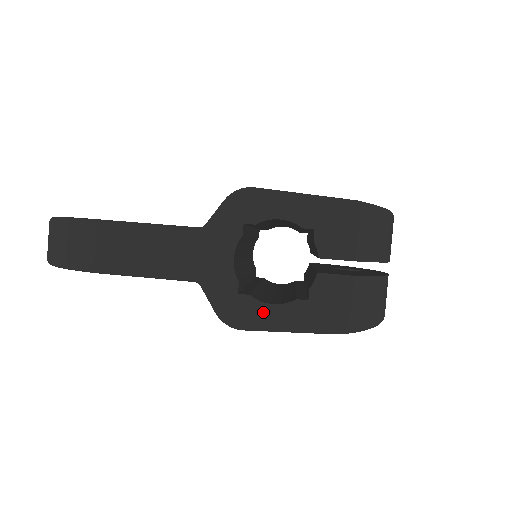
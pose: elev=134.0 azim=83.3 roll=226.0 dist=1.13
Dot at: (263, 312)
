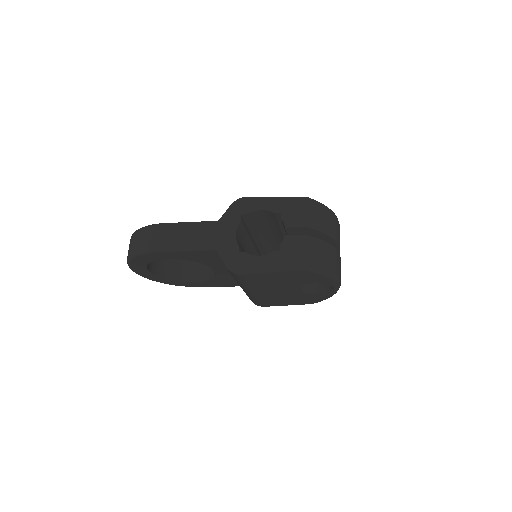
Dot at: (254, 261)
